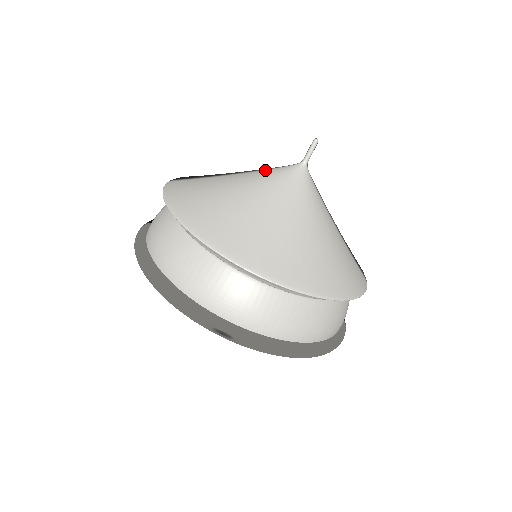
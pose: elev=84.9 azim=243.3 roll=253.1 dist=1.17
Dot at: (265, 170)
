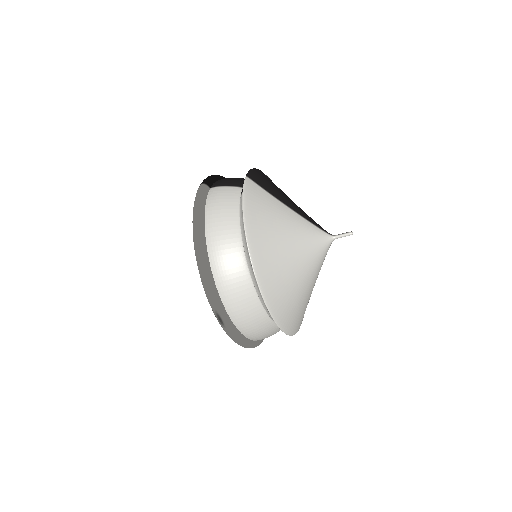
Dot at: (310, 224)
